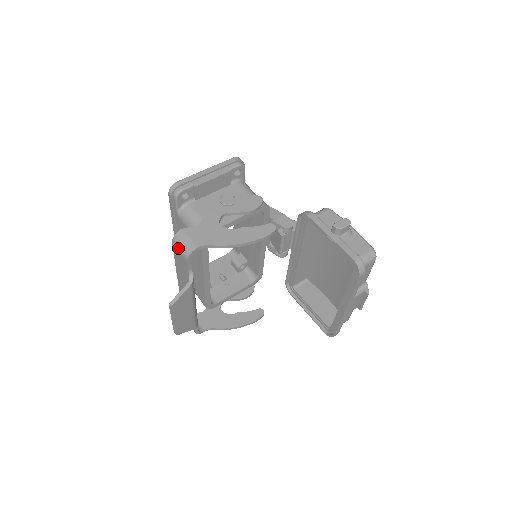
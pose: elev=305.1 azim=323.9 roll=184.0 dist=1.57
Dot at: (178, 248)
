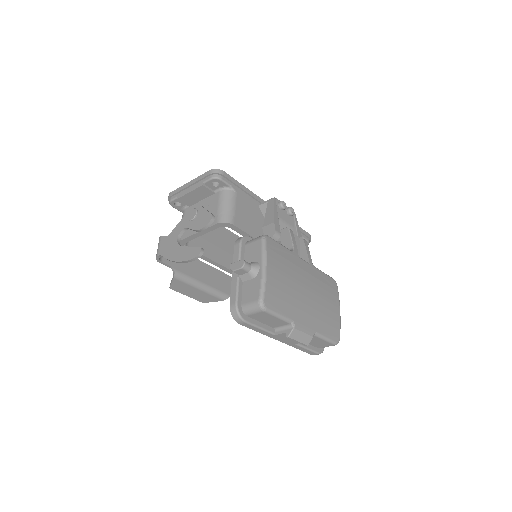
Dot at: occluded
